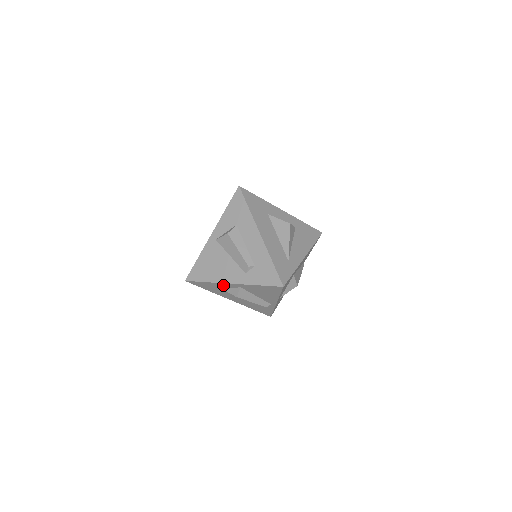
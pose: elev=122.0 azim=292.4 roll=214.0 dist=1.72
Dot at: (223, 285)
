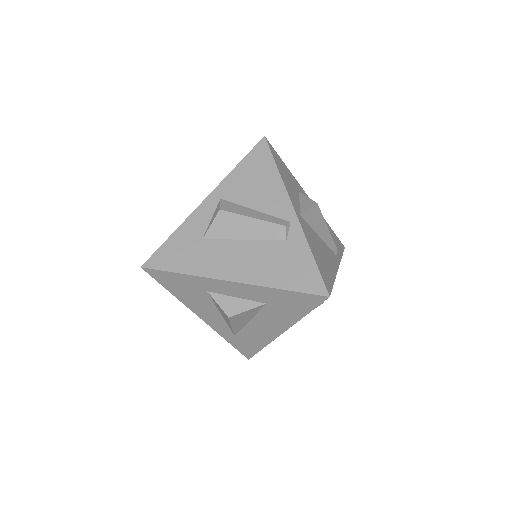
Dot at: (197, 220)
